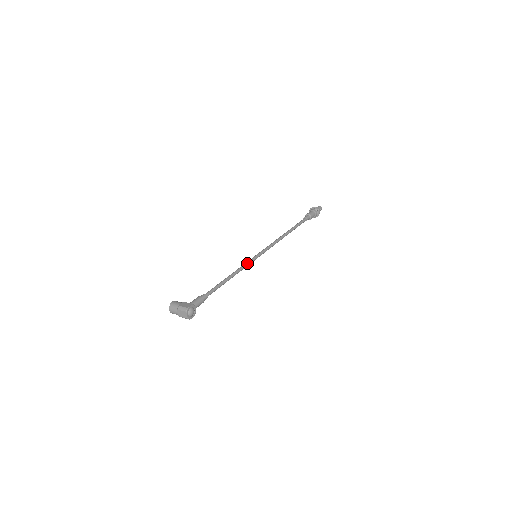
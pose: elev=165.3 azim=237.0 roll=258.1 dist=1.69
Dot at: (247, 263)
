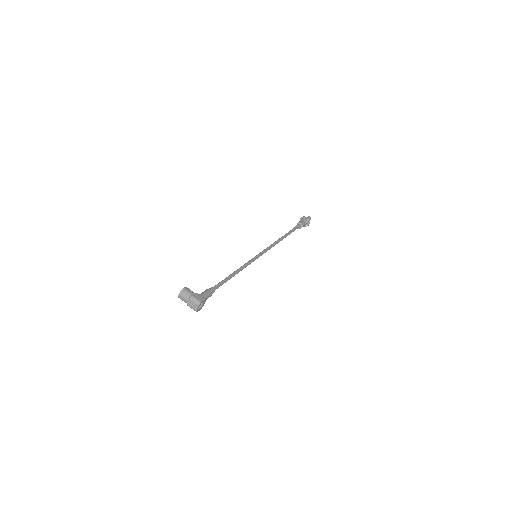
Dot at: (249, 263)
